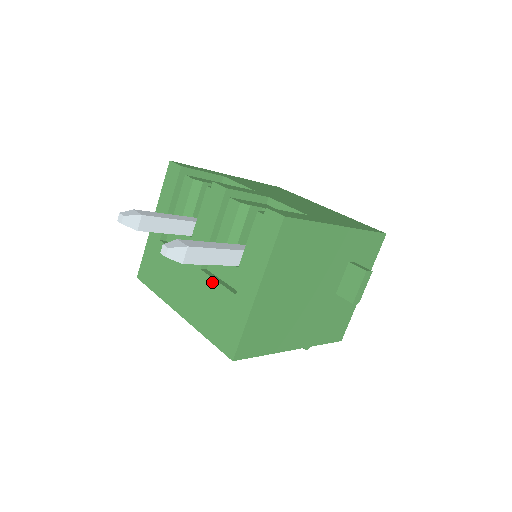
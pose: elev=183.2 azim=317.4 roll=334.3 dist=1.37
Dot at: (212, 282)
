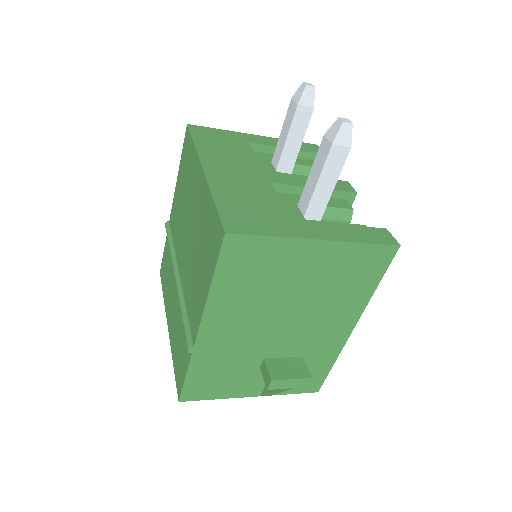
Dot at: (274, 195)
